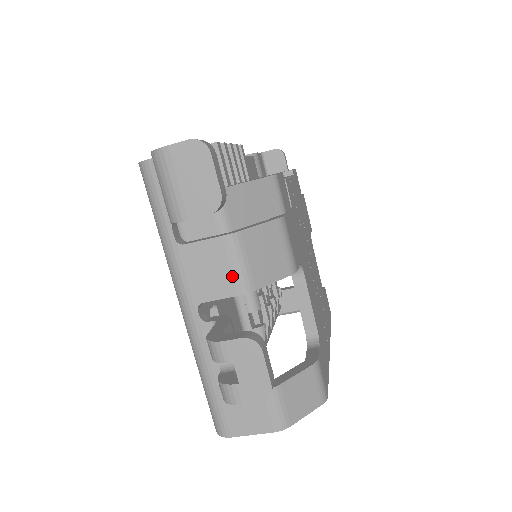
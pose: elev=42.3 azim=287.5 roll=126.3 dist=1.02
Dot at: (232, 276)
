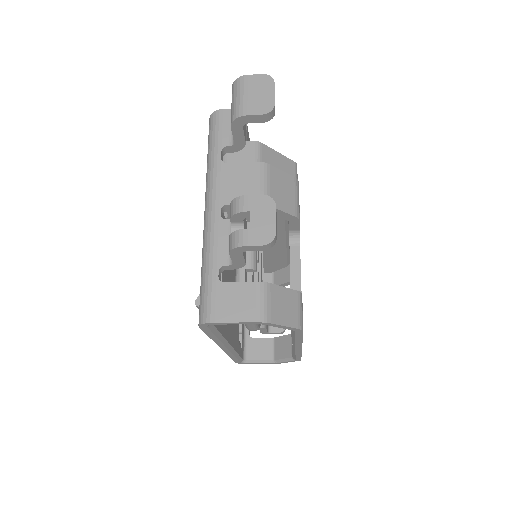
Dot at: (256, 189)
